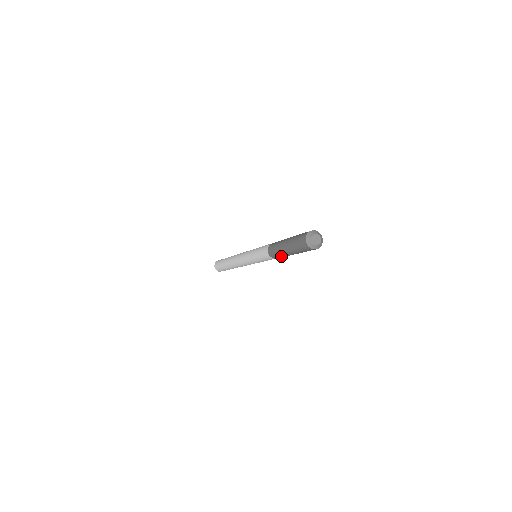
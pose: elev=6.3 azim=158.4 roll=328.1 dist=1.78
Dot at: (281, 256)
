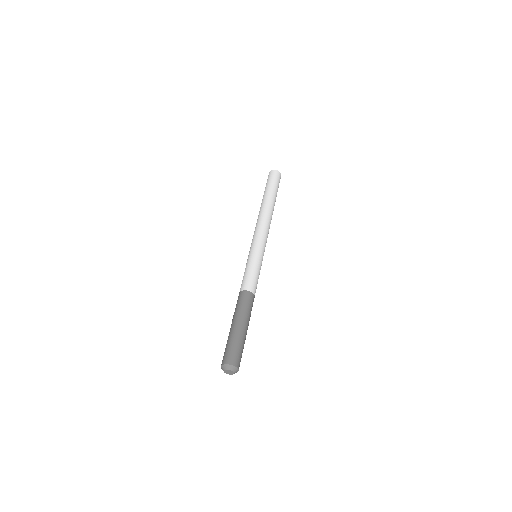
Dot at: occluded
